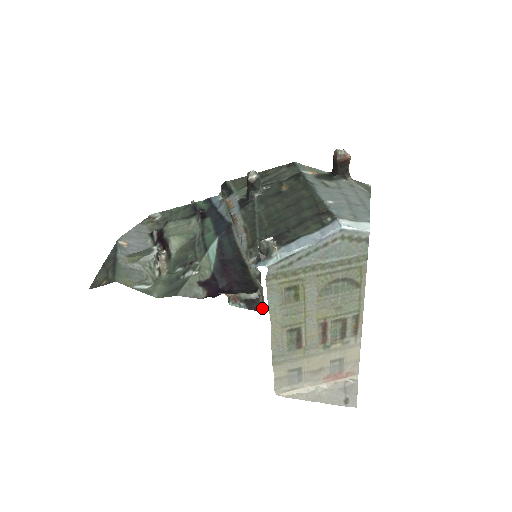
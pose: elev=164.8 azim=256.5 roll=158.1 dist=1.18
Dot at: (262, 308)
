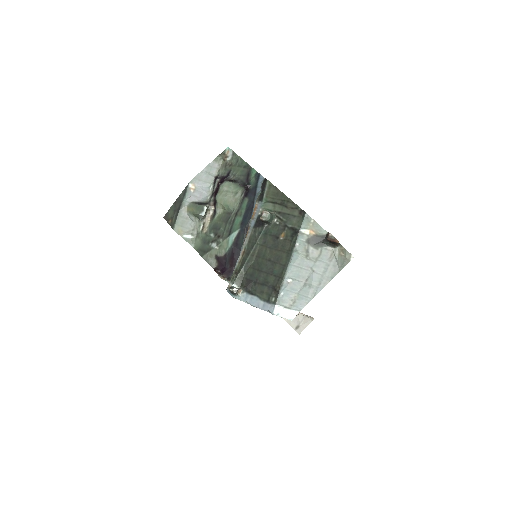
Dot at: occluded
